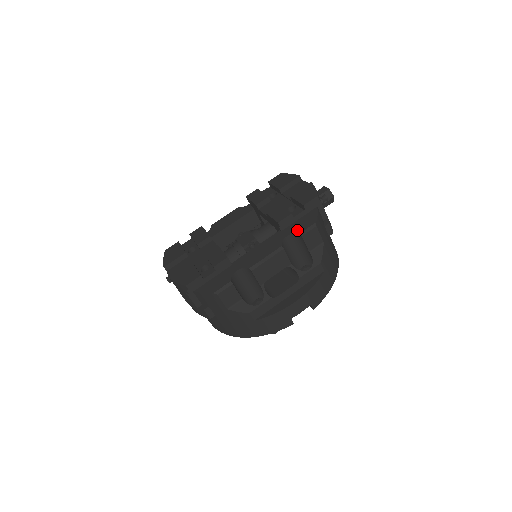
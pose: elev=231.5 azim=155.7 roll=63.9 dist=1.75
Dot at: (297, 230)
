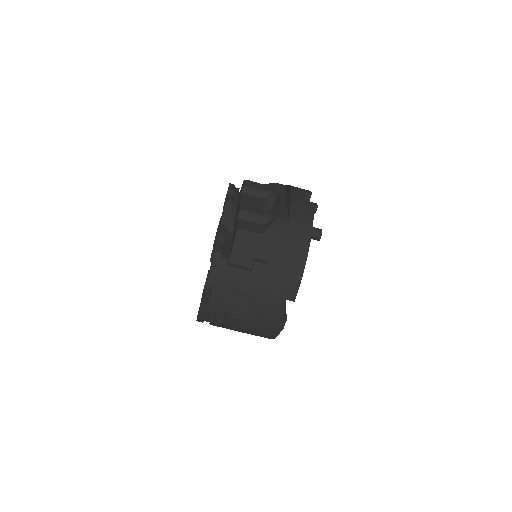
Dot at: (241, 192)
